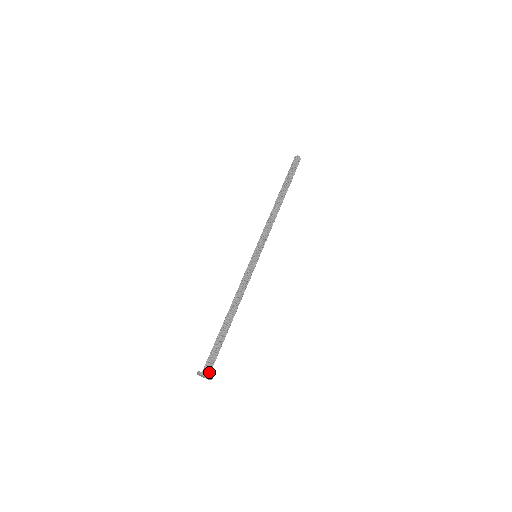
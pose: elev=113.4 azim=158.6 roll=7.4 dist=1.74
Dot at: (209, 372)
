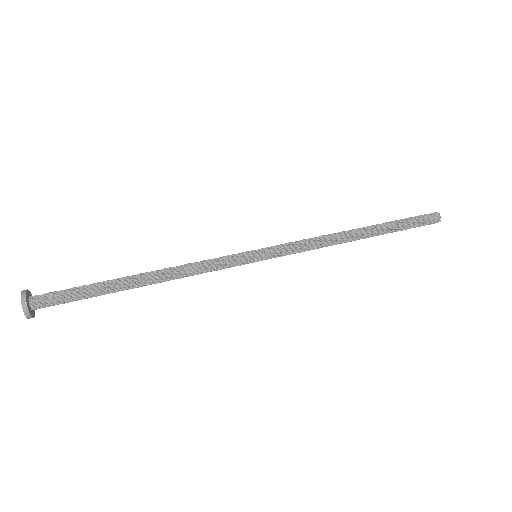
Dot at: (35, 301)
